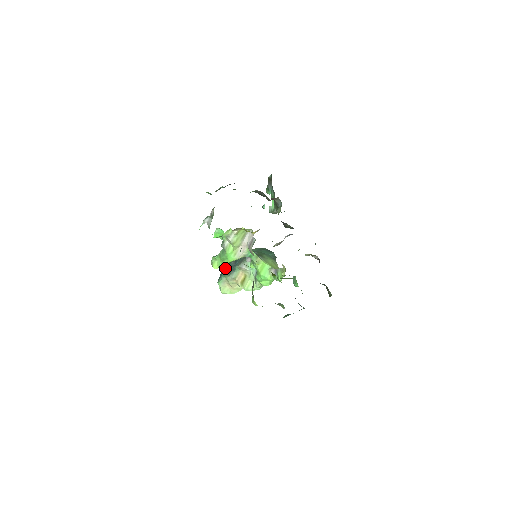
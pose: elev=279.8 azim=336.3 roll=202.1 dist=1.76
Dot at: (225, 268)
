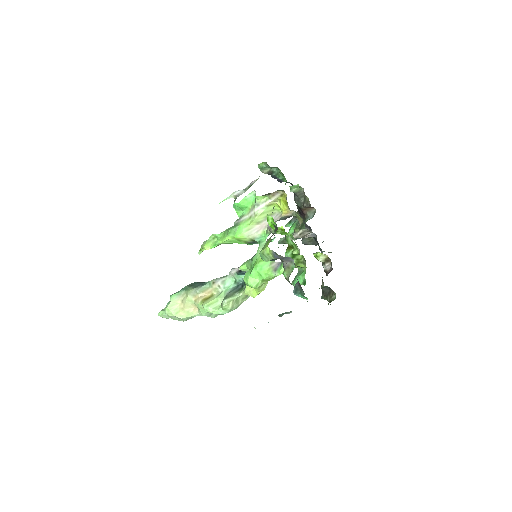
Dot at: (191, 283)
